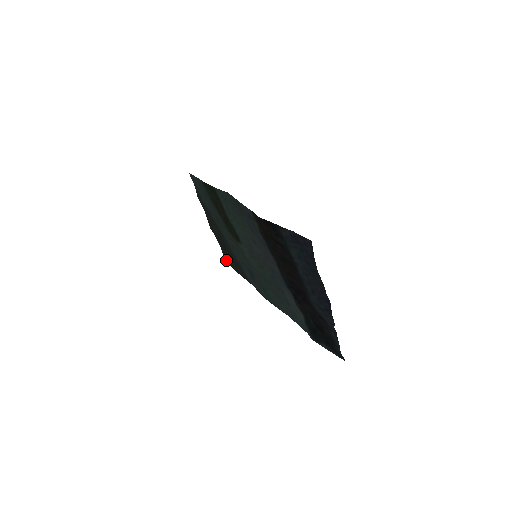
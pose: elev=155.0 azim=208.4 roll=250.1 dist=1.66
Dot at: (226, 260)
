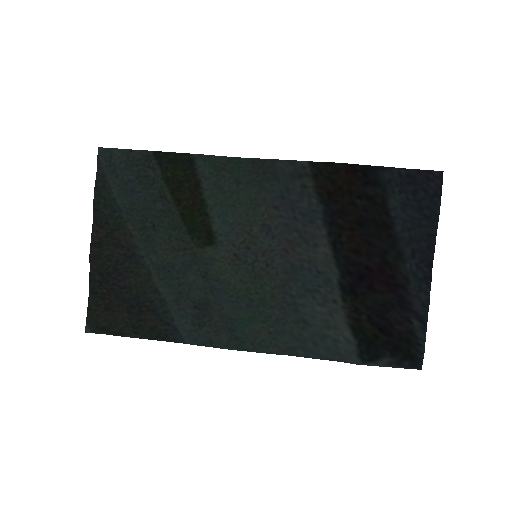
Dot at: (92, 323)
